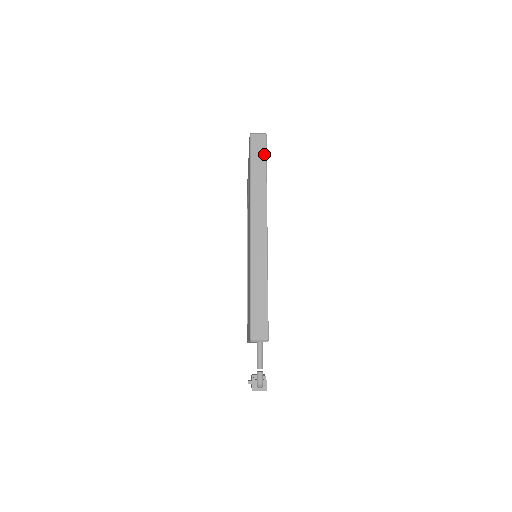
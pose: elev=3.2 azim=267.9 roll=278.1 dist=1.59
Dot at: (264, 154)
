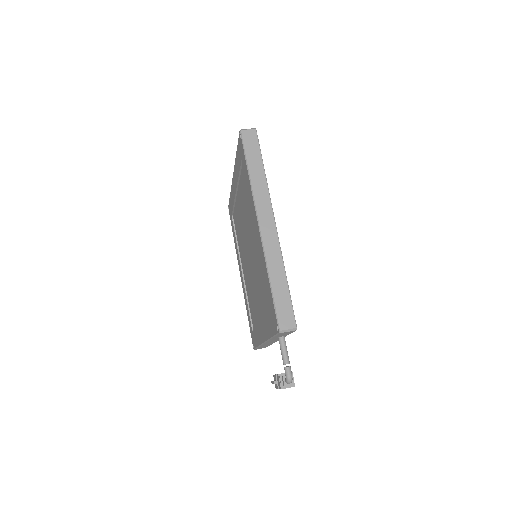
Dot at: (258, 148)
